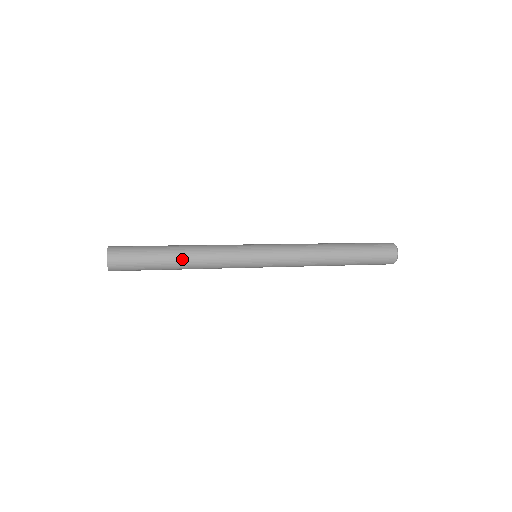
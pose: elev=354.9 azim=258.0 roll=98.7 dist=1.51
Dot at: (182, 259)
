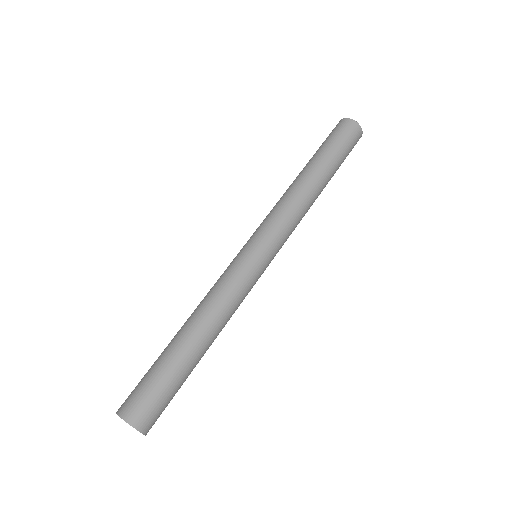
Dot at: occluded
